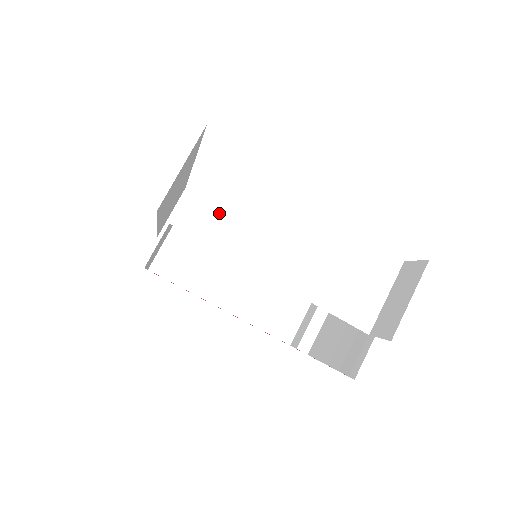
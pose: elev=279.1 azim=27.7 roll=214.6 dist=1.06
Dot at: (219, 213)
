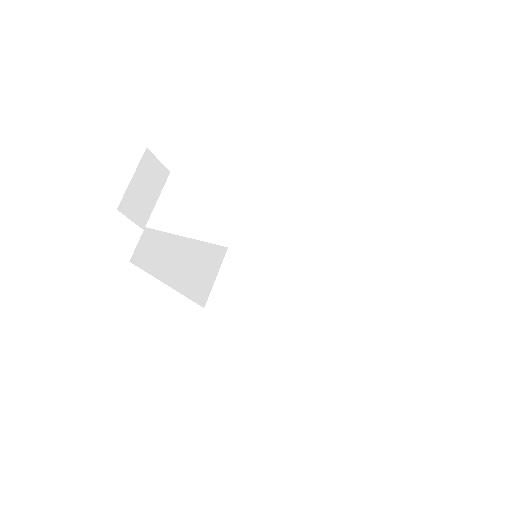
Dot at: (178, 210)
